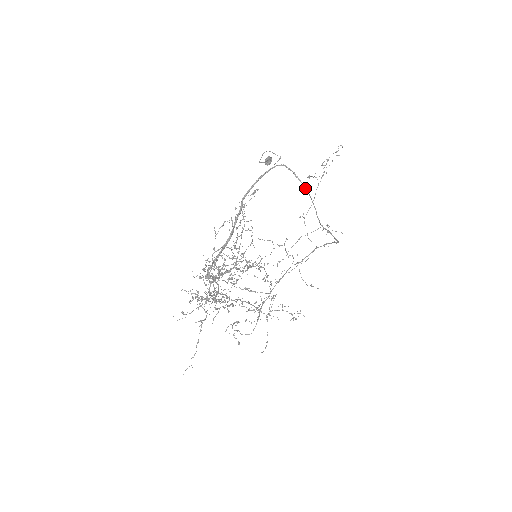
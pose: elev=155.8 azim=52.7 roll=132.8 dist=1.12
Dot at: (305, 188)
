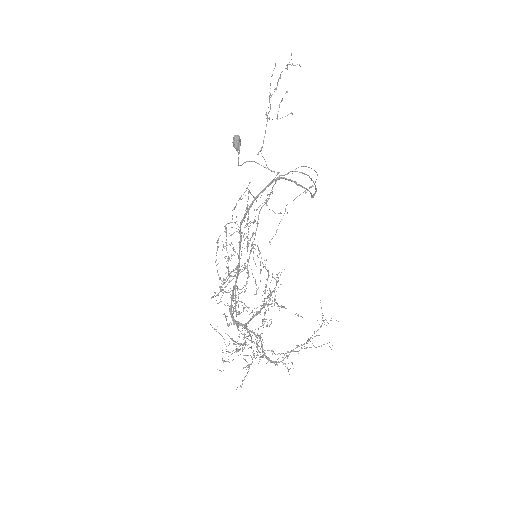
Dot at: occluded
